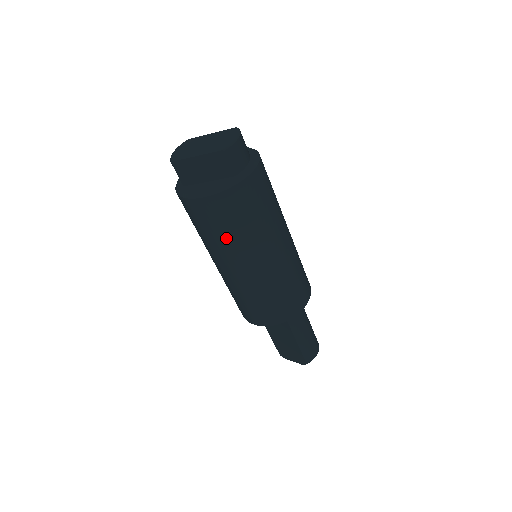
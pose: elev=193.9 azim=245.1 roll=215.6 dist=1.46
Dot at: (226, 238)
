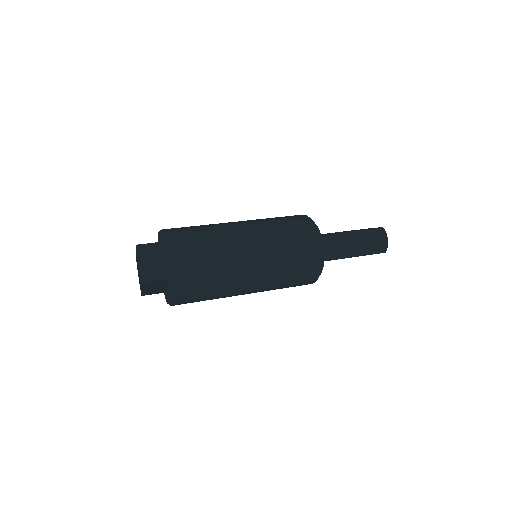
Dot at: (214, 297)
